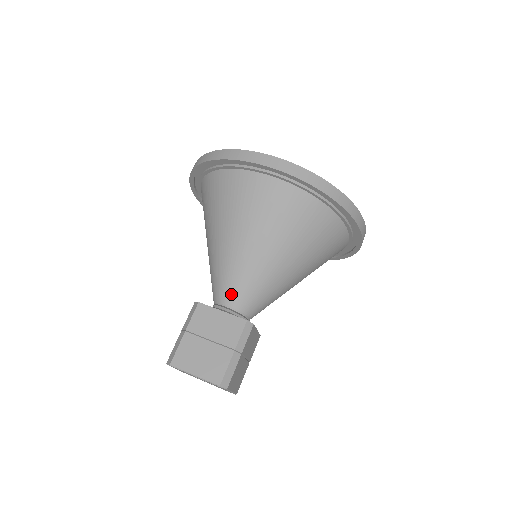
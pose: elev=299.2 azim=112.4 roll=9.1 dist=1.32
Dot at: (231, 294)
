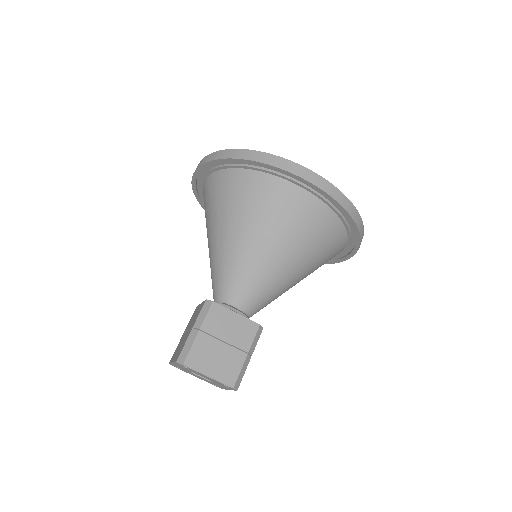
Dot at: (243, 296)
